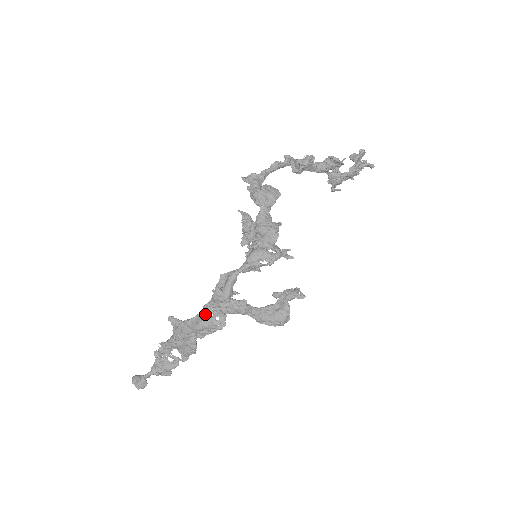
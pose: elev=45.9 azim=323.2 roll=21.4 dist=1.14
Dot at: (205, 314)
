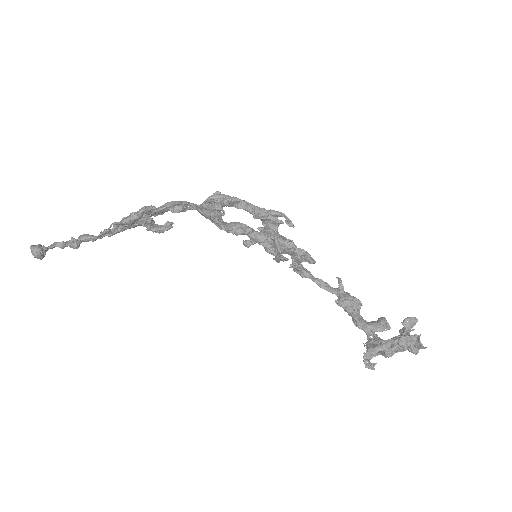
Dot at: (185, 206)
